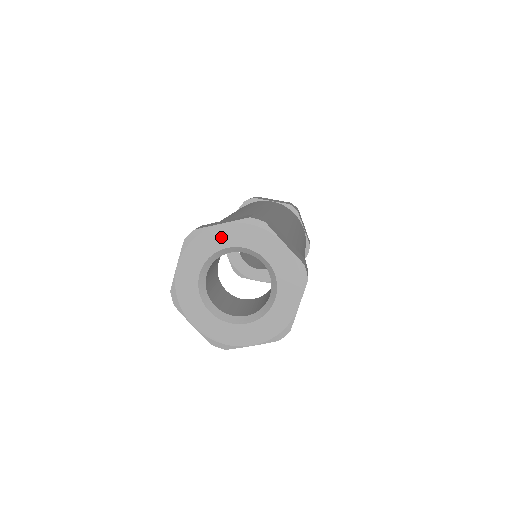
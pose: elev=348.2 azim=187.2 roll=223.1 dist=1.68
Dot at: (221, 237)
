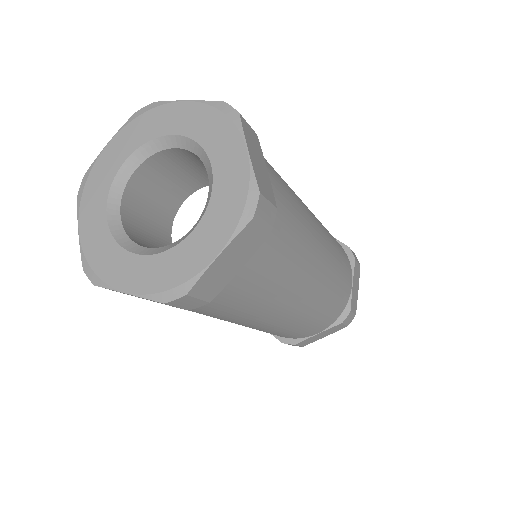
Dot at: (113, 156)
